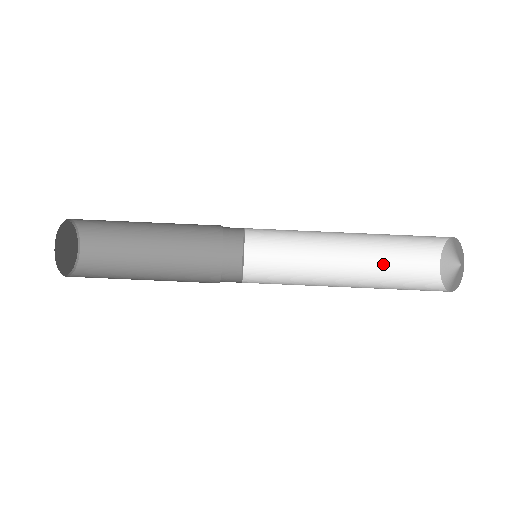
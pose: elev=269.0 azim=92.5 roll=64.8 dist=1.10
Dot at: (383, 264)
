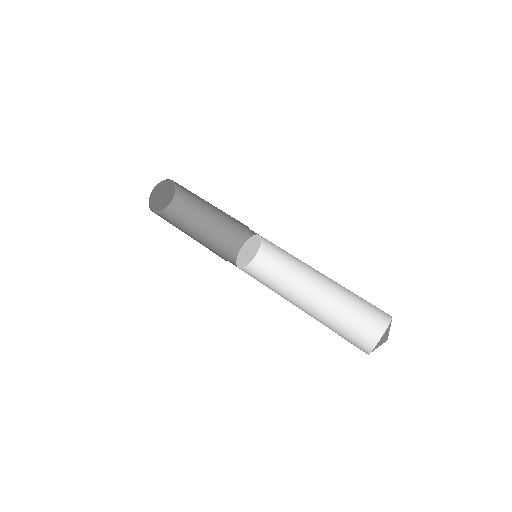
Dot at: (333, 323)
